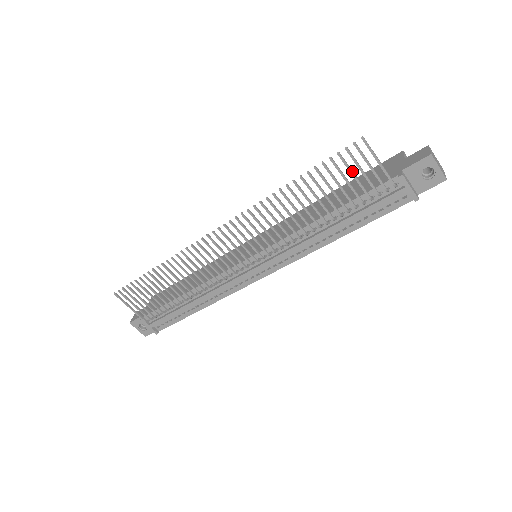
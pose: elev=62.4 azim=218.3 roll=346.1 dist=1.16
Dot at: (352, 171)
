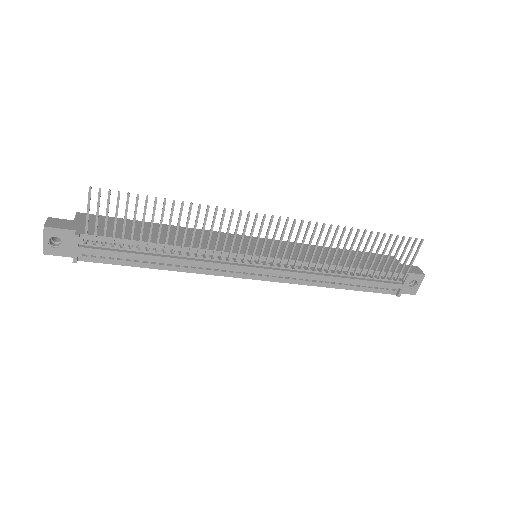
Dot at: (397, 253)
